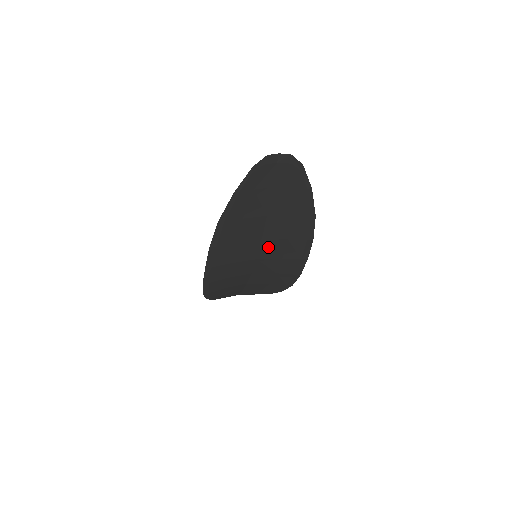
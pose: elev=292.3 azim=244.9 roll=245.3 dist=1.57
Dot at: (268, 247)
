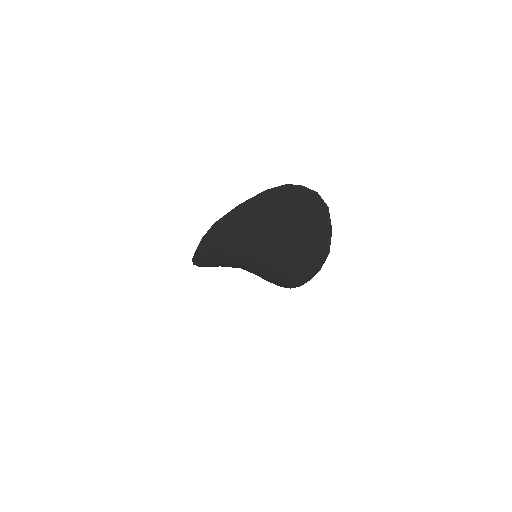
Dot at: (269, 256)
